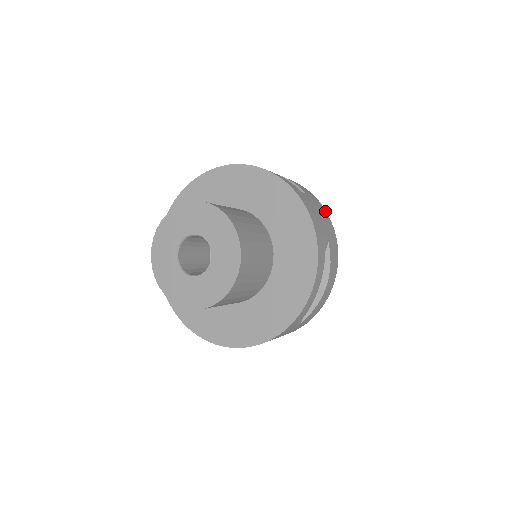
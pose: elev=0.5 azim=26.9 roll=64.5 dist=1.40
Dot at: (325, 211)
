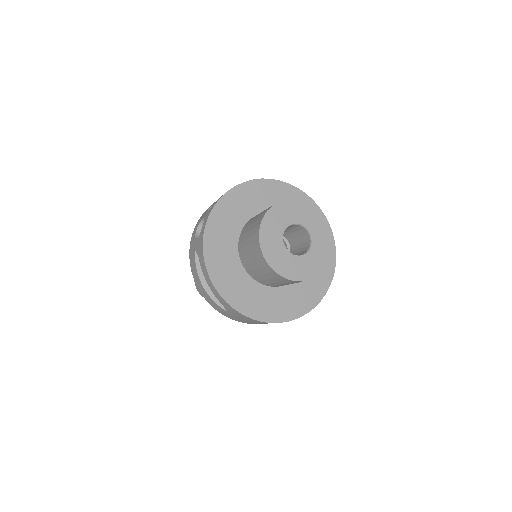
Dot at: occluded
